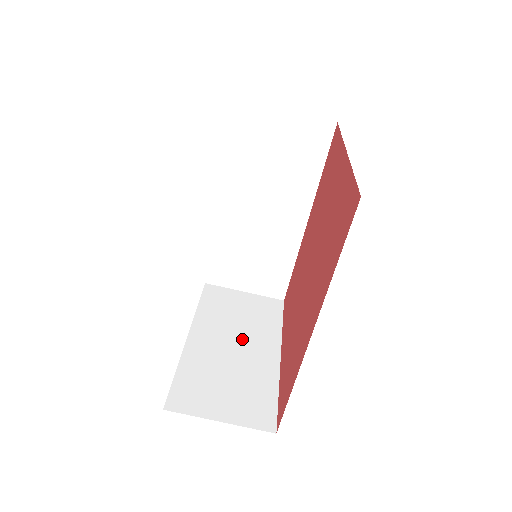
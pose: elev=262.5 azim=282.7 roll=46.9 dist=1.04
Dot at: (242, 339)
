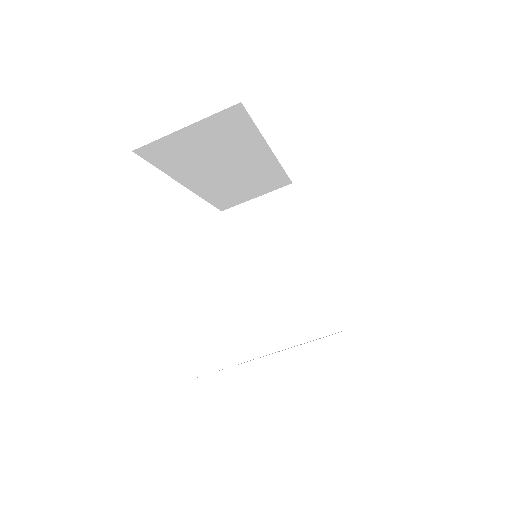
Dot at: (282, 257)
